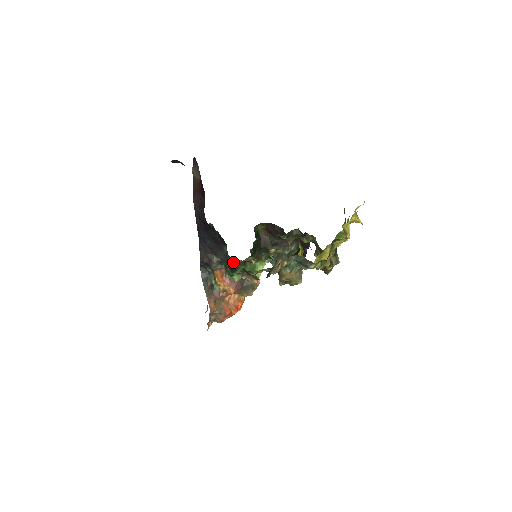
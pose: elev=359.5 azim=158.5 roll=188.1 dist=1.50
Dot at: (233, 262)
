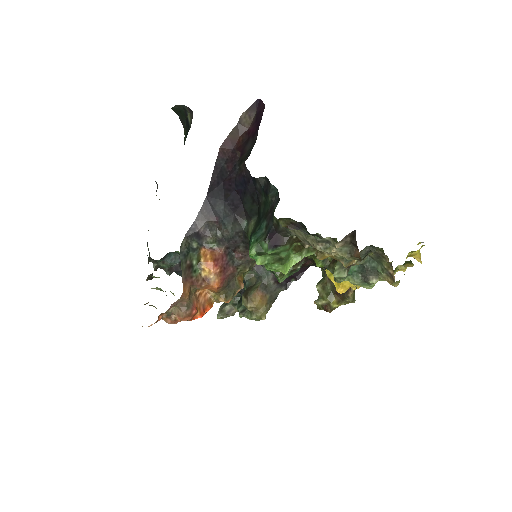
Dot at: (284, 233)
